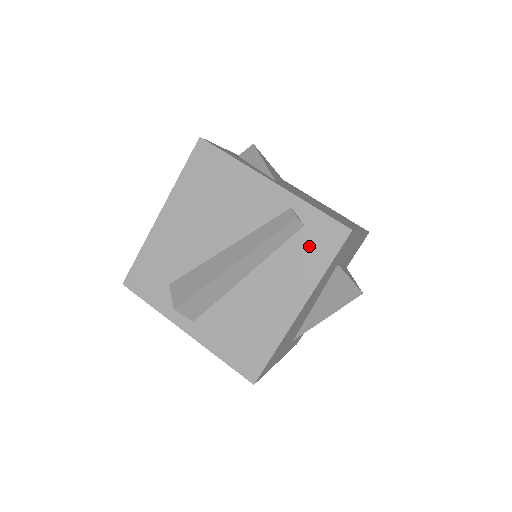
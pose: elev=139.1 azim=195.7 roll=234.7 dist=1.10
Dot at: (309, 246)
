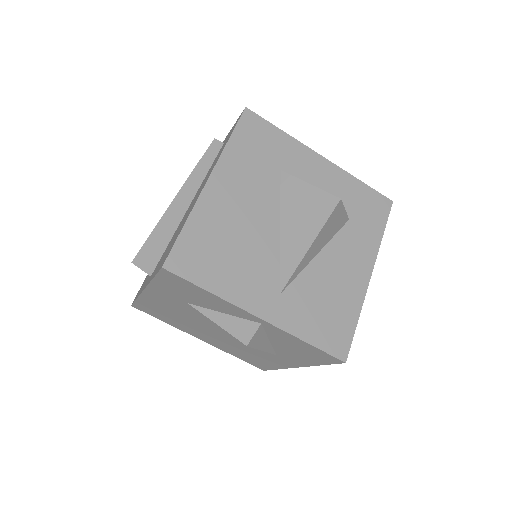
Dot at: (223, 146)
